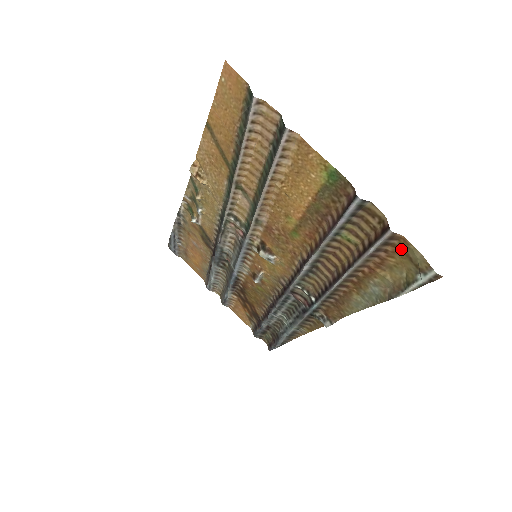
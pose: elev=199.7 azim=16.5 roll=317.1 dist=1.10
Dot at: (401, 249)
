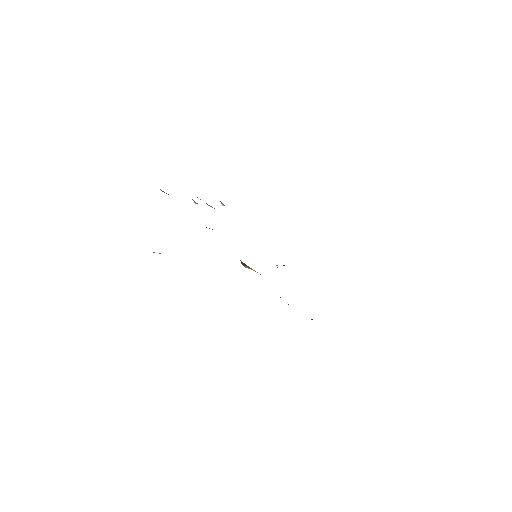
Dot at: occluded
